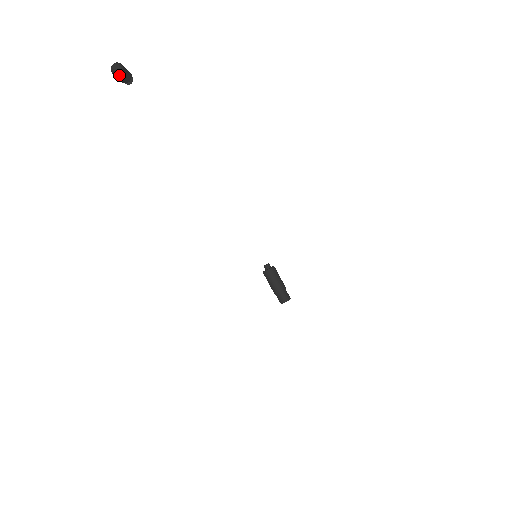
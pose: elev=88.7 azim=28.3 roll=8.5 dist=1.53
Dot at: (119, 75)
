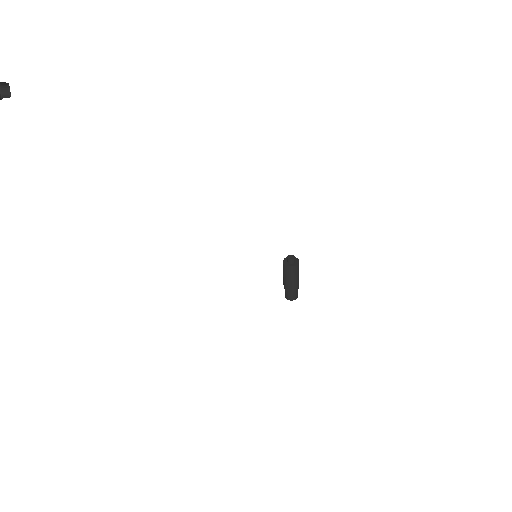
Dot at: out of frame
